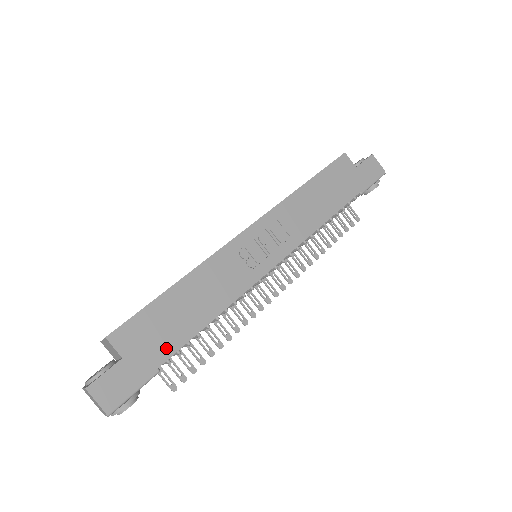
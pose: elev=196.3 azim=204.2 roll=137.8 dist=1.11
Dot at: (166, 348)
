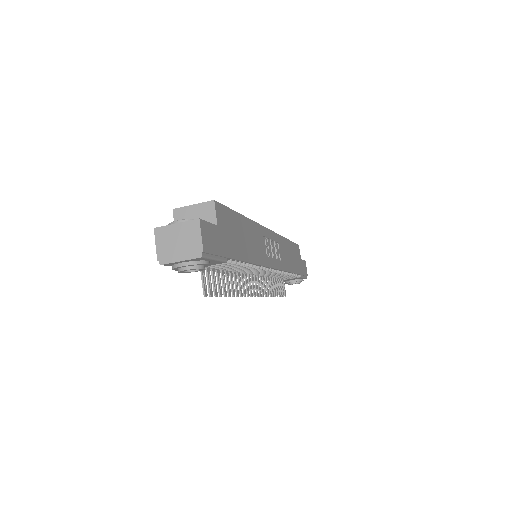
Dot at: (234, 250)
